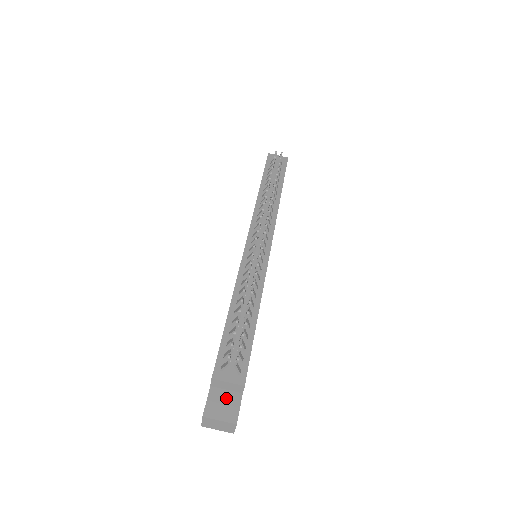
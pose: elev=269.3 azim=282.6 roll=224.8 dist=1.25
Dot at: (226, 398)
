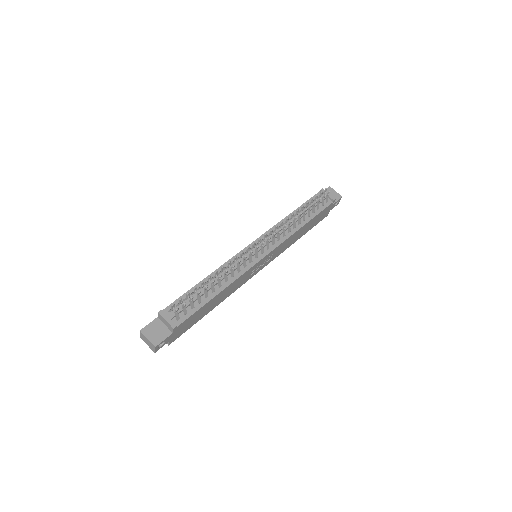
Dot at: (161, 329)
